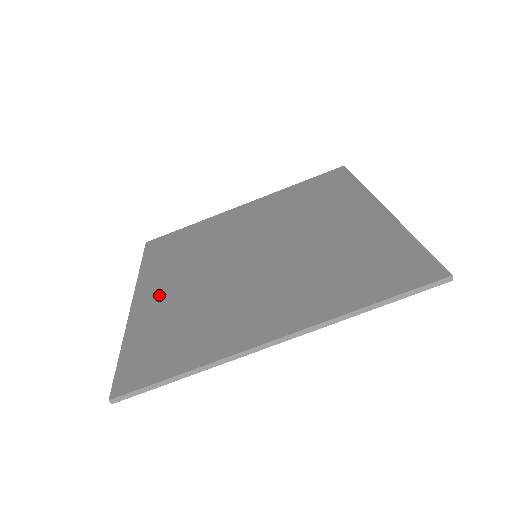
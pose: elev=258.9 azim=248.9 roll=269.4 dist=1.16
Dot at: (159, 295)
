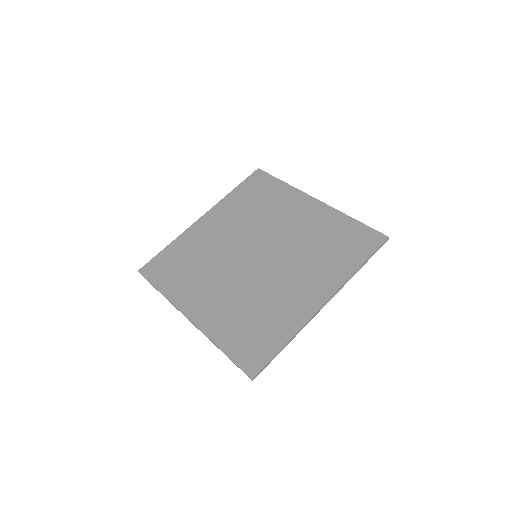
Dot at: (208, 307)
